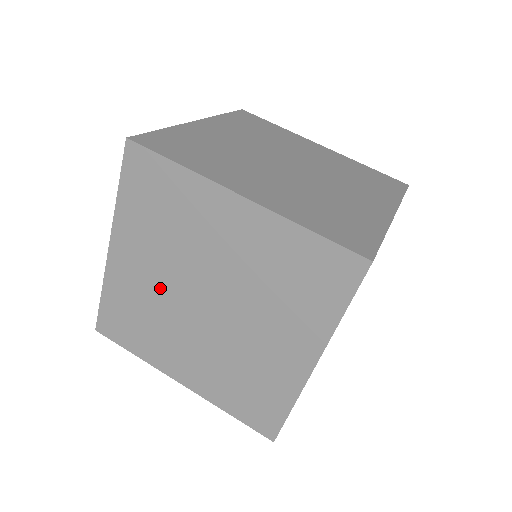
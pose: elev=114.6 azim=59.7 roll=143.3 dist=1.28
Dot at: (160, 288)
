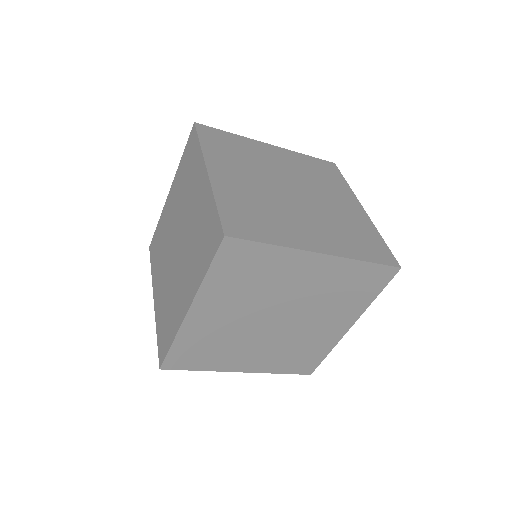
Dot at: (171, 226)
